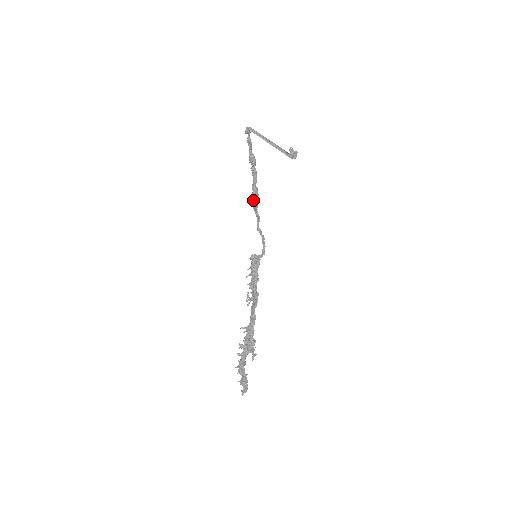
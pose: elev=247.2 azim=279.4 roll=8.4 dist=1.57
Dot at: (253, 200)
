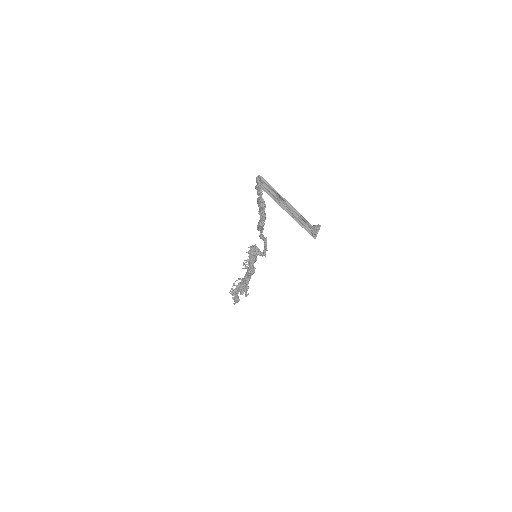
Dot at: (258, 228)
